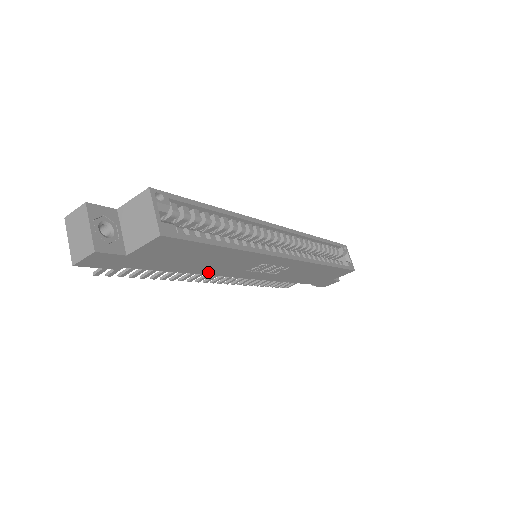
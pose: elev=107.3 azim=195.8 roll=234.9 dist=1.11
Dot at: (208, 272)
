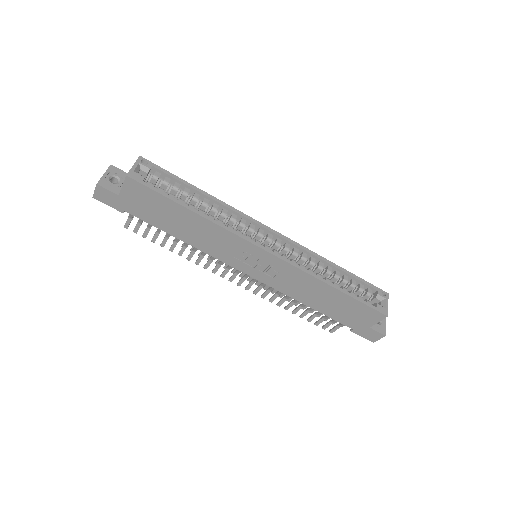
Dot at: (198, 245)
